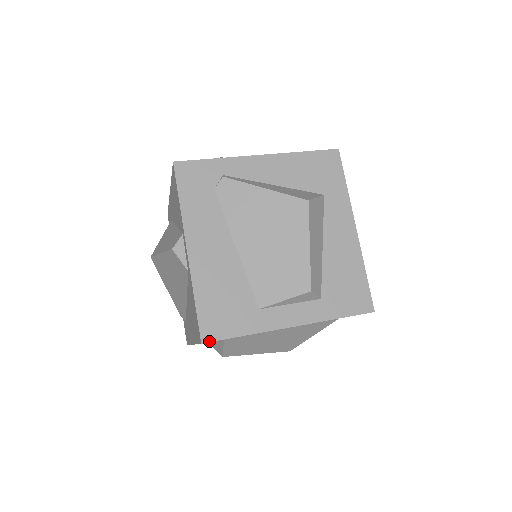
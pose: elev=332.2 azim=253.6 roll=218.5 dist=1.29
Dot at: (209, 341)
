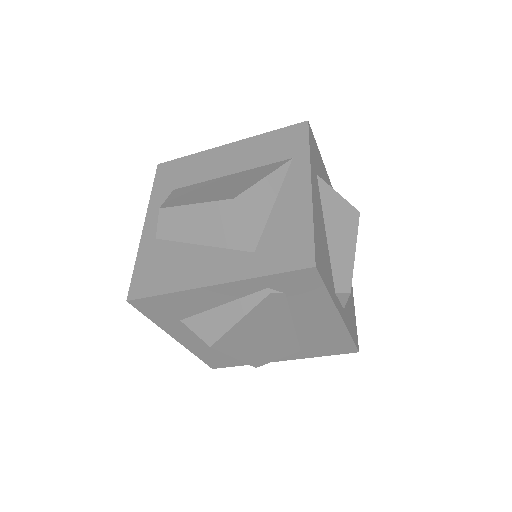
Dot at: (164, 163)
